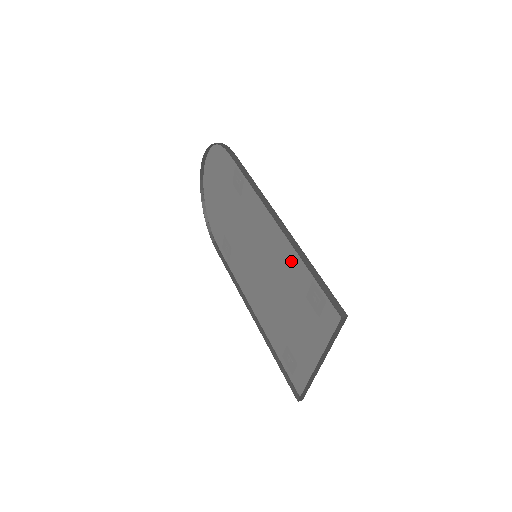
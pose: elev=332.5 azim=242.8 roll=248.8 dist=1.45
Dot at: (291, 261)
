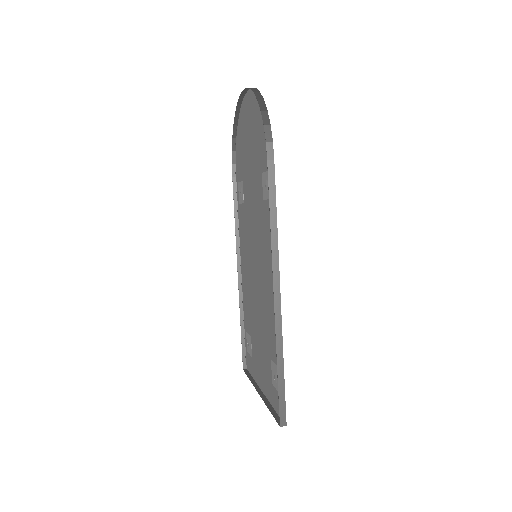
Dot at: (273, 326)
